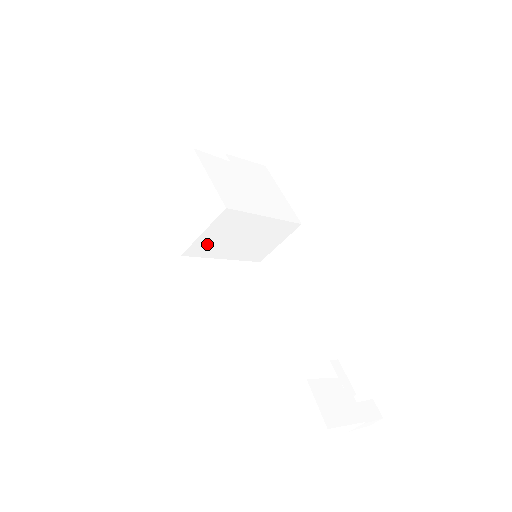
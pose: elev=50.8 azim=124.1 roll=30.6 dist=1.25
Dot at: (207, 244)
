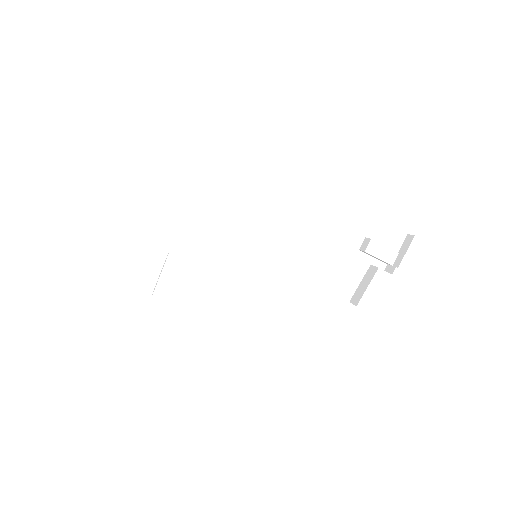
Dot at: occluded
